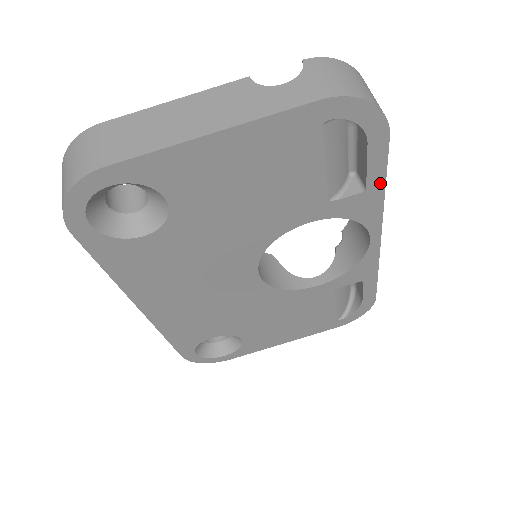
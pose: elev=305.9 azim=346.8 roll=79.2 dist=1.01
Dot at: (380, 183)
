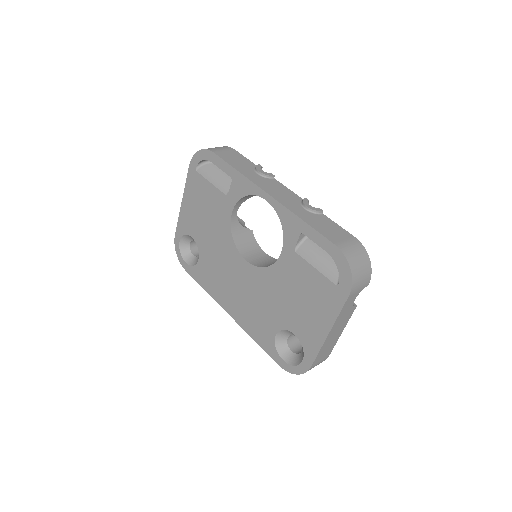
Dot at: (233, 170)
